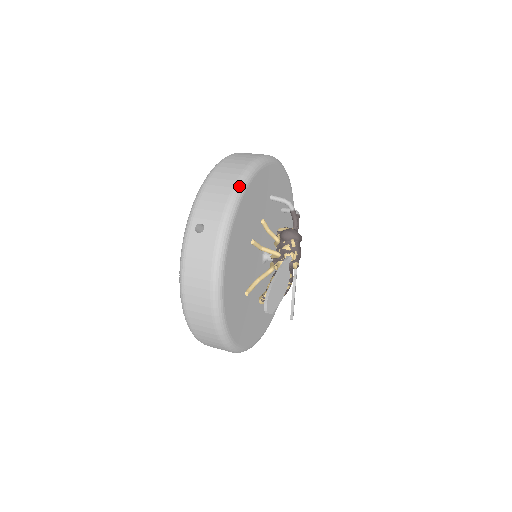
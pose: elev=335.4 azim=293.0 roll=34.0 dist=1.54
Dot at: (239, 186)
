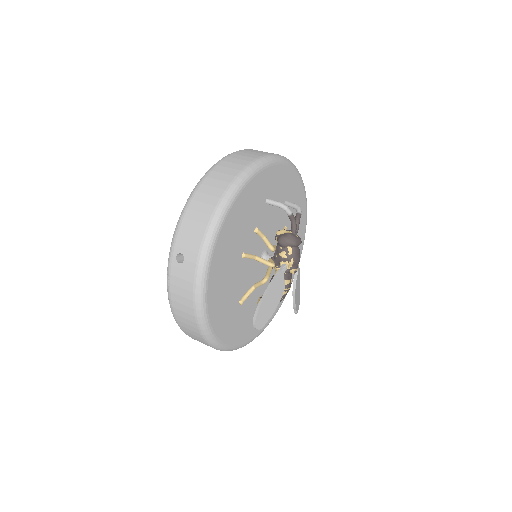
Dot at: (218, 213)
